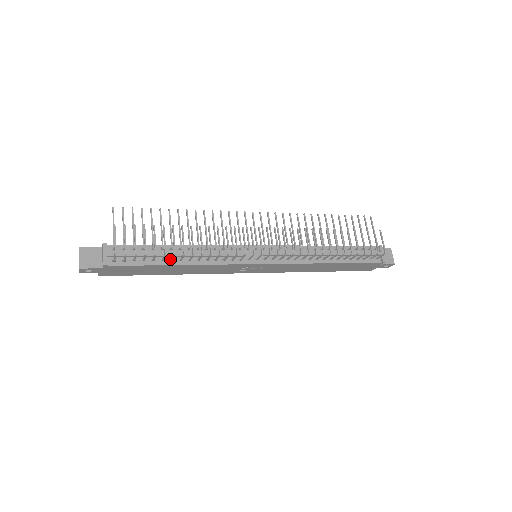
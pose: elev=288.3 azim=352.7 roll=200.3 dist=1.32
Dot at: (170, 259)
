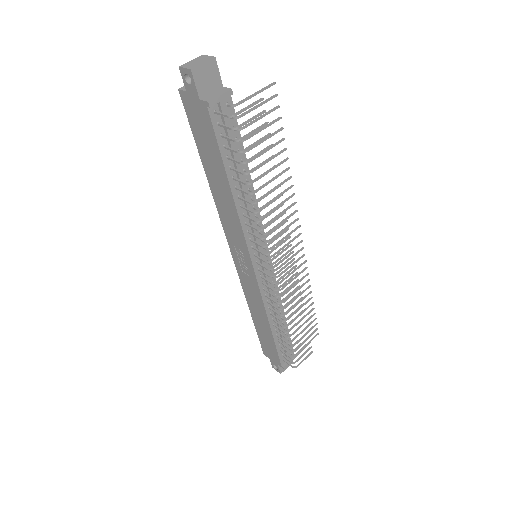
Dot at: (234, 176)
